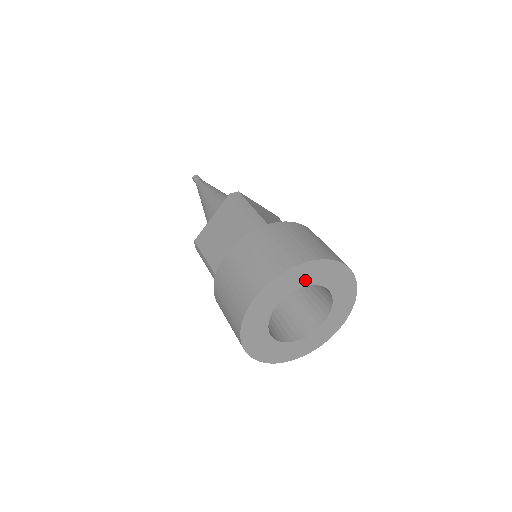
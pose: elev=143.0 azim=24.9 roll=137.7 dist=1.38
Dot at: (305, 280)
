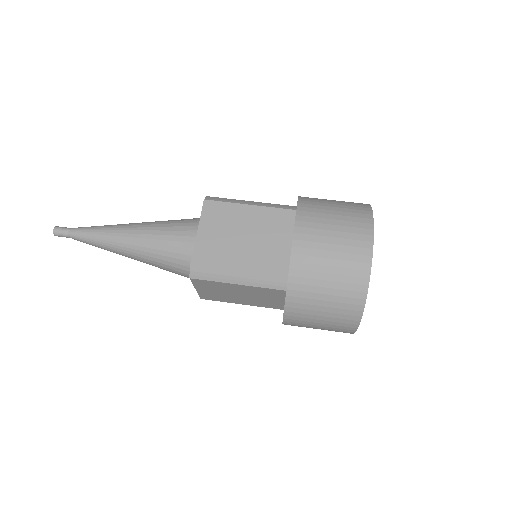
Dot at: occluded
